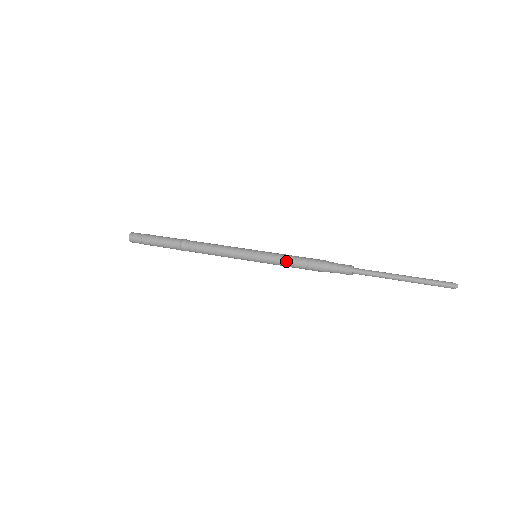
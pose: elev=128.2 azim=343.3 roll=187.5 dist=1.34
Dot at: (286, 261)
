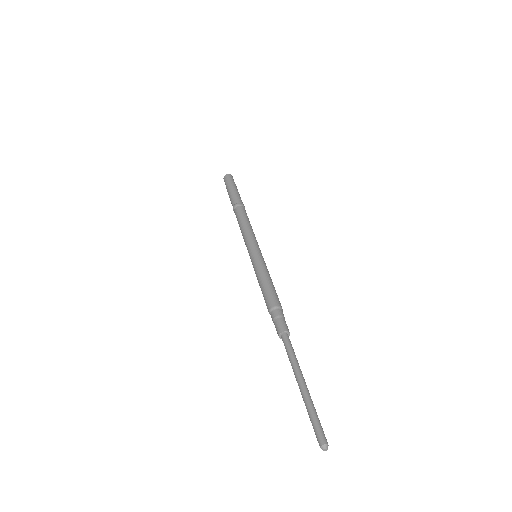
Dot at: (261, 276)
